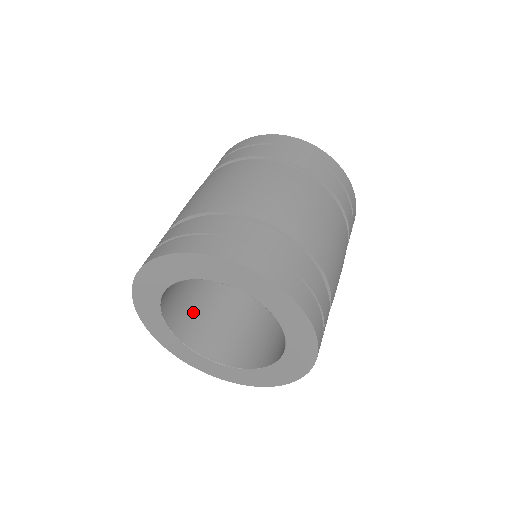
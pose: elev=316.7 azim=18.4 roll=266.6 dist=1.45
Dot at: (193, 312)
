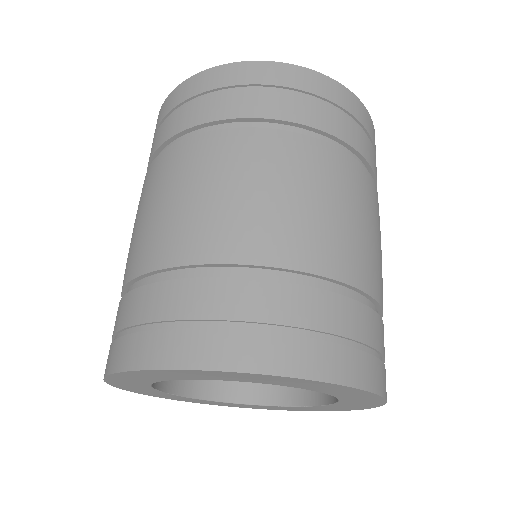
Dot at: occluded
